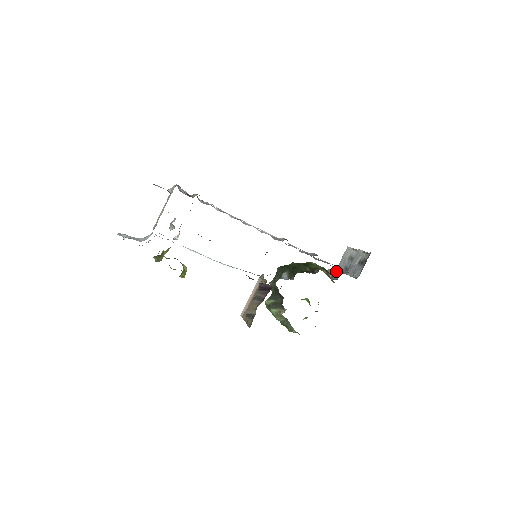
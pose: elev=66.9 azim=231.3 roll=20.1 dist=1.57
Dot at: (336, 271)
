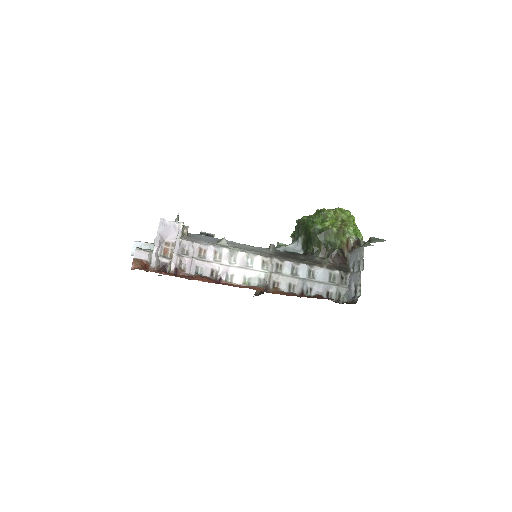
Dot at: (351, 253)
